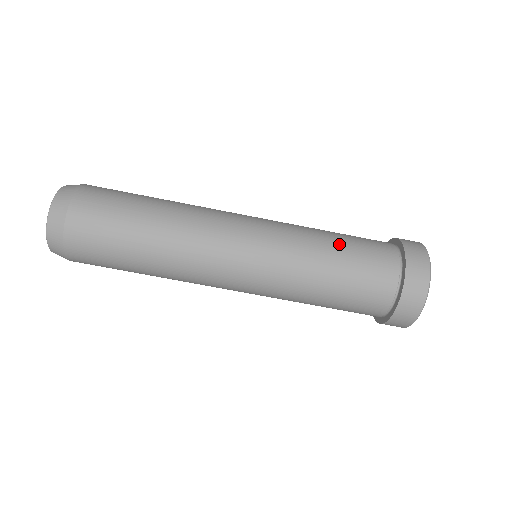
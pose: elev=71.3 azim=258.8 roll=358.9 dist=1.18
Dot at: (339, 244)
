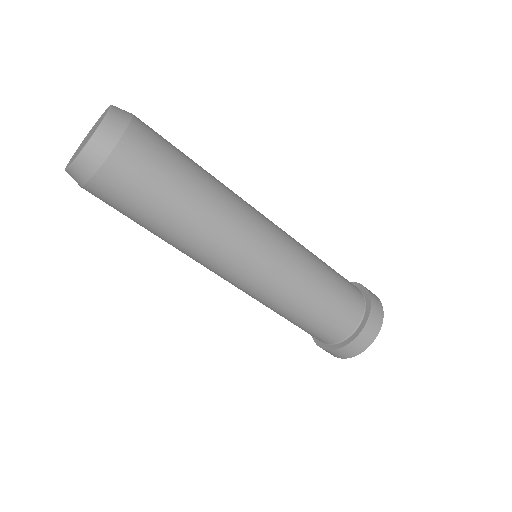
Dot at: (331, 278)
